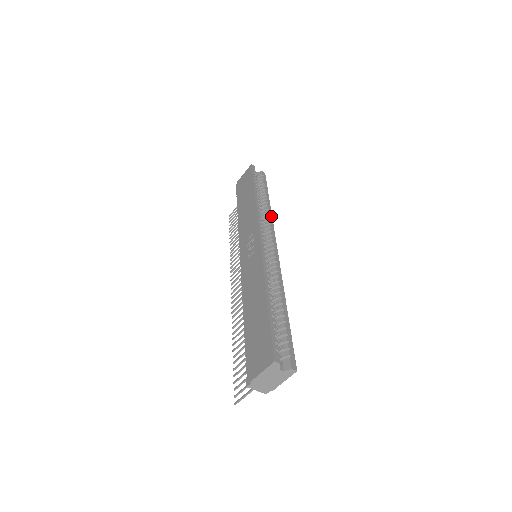
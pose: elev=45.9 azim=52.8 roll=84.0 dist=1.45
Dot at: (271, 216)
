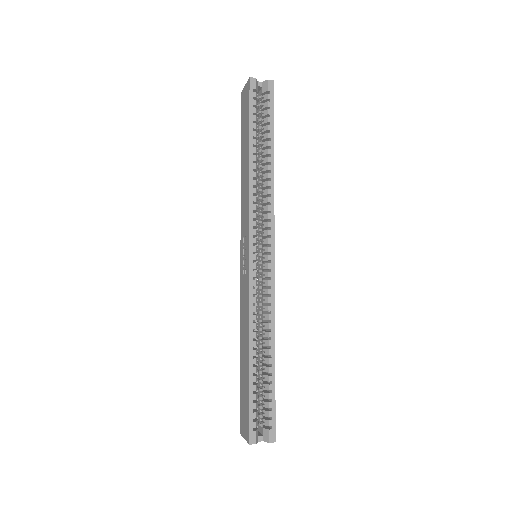
Dot at: (272, 192)
